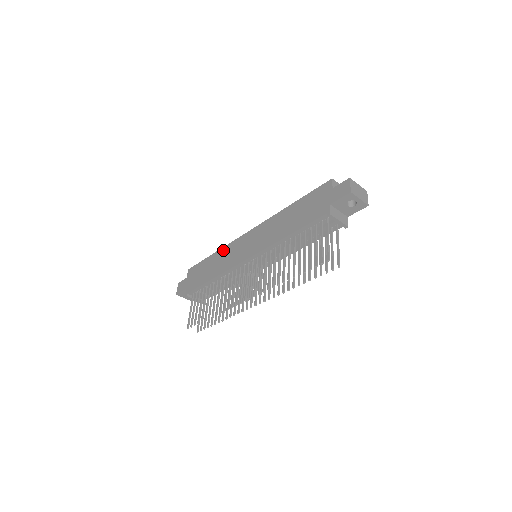
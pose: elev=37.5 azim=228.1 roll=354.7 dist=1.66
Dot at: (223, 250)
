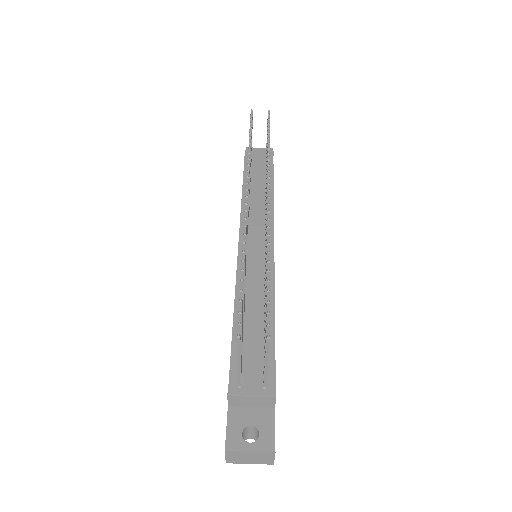
Dot at: occluded
